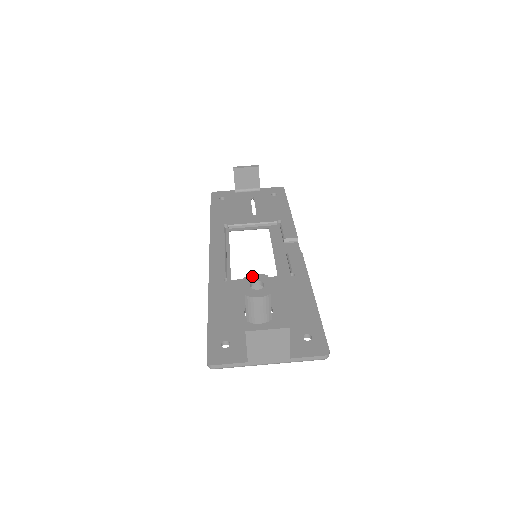
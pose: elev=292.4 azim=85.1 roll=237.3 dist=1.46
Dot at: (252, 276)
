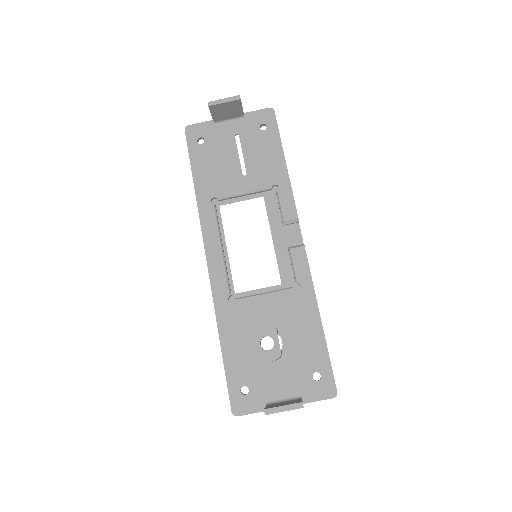
Dot at: (260, 329)
